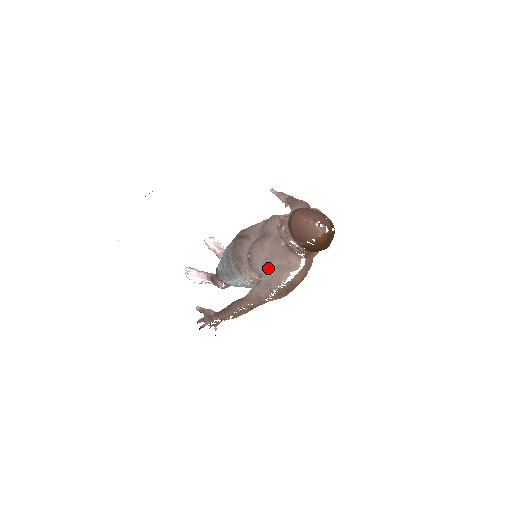
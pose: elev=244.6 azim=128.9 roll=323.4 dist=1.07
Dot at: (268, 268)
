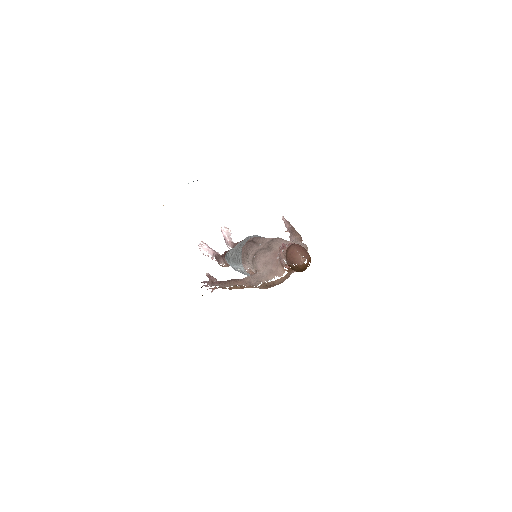
Dot at: (263, 268)
